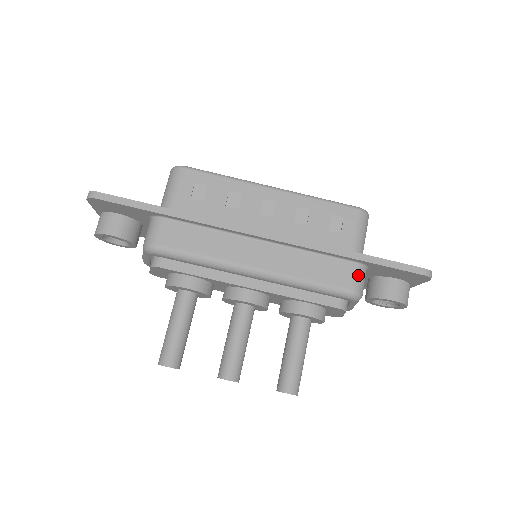
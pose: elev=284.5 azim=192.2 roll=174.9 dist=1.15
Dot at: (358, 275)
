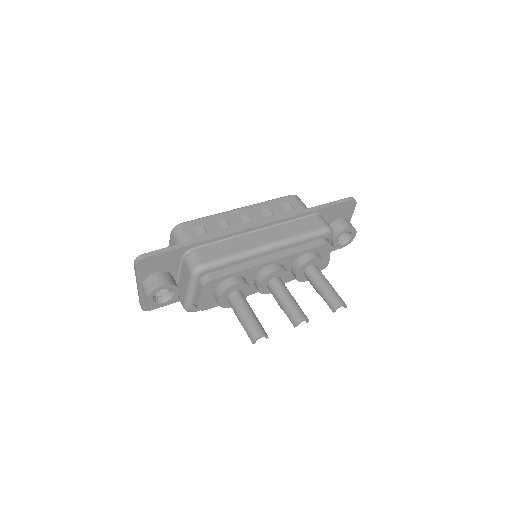
Dot at: (322, 219)
